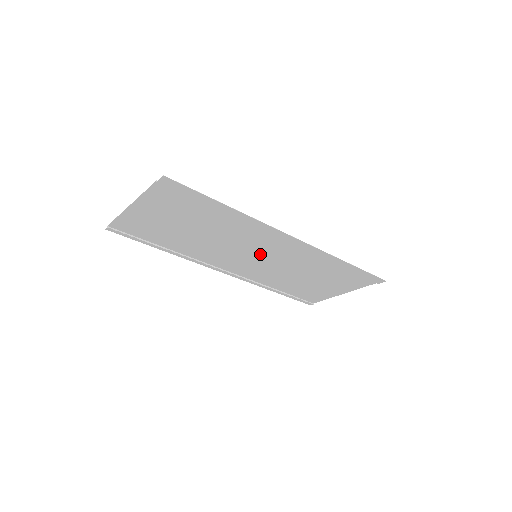
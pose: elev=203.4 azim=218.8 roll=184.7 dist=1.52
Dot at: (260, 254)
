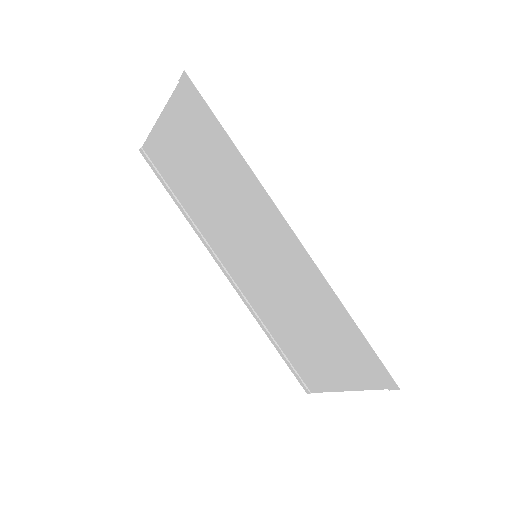
Dot at: (260, 254)
